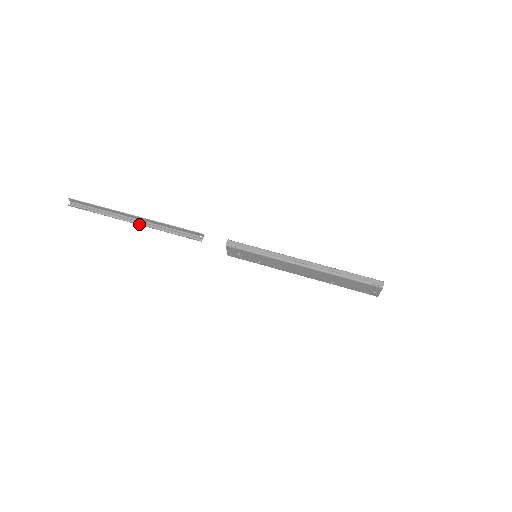
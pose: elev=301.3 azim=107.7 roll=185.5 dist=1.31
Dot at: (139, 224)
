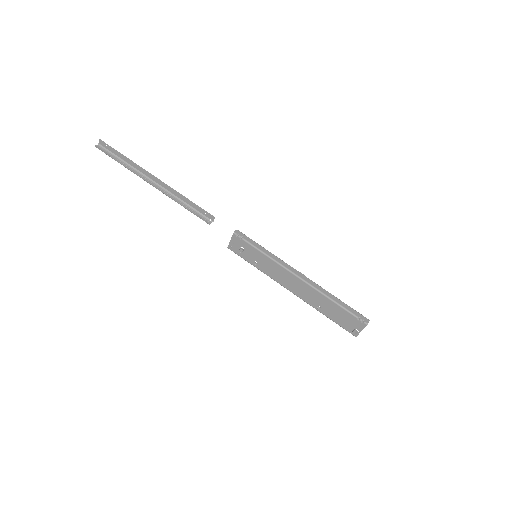
Dot at: (156, 187)
